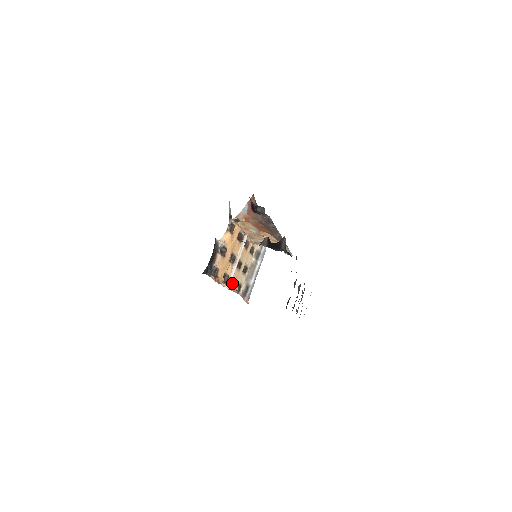
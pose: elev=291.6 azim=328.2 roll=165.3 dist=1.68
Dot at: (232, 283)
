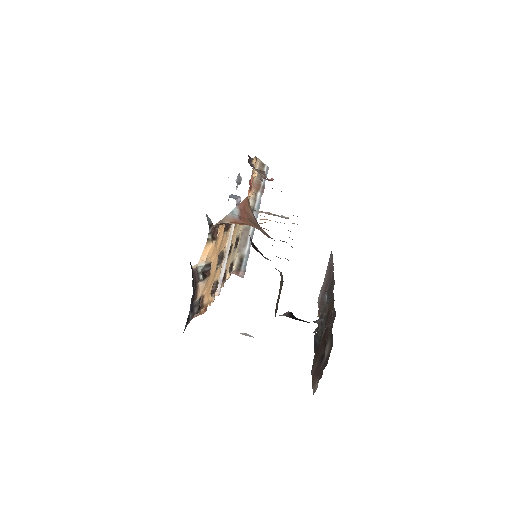
Dot at: occluded
